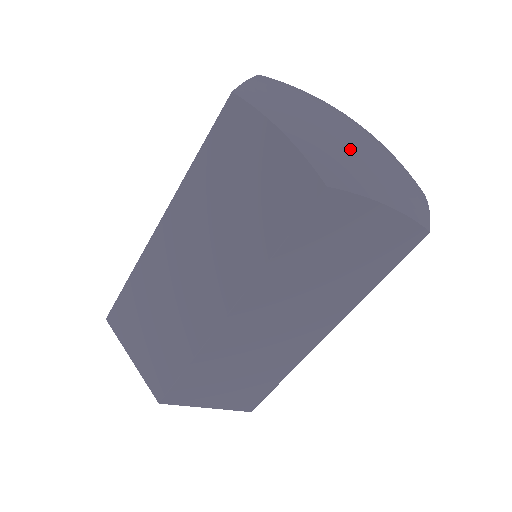
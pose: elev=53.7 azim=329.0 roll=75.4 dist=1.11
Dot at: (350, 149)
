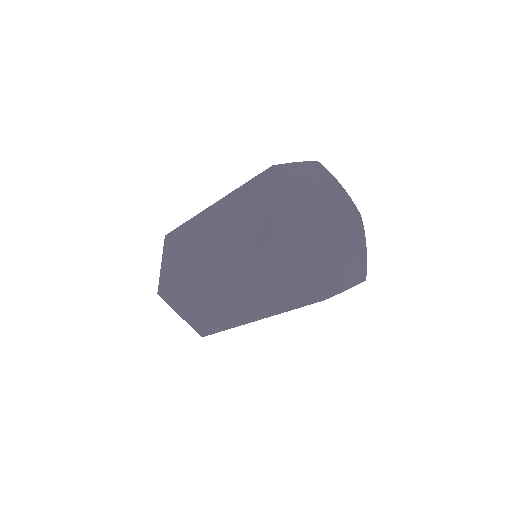
Dot at: (334, 258)
